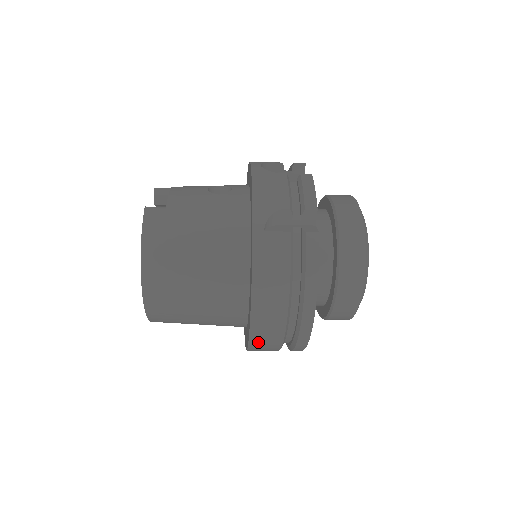
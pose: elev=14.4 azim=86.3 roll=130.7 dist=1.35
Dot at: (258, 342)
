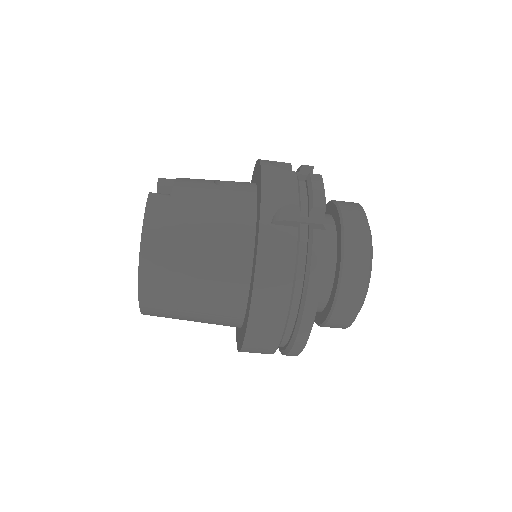
Dot at: (254, 341)
